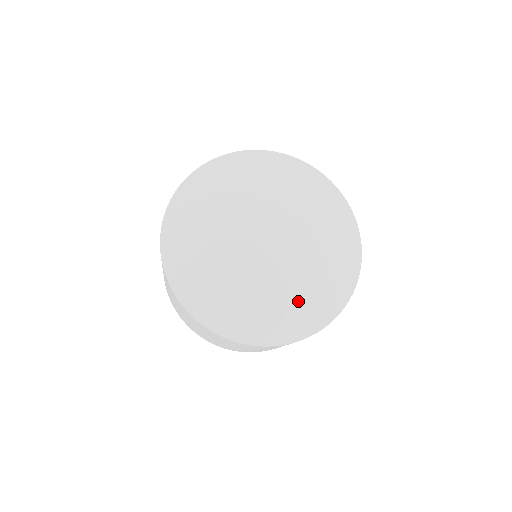
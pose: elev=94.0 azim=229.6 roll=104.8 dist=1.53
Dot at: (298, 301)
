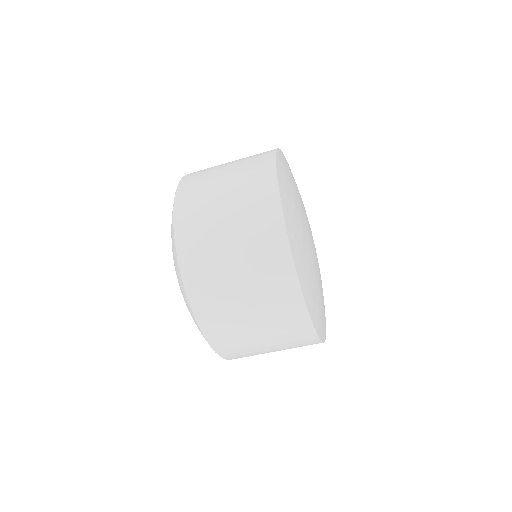
Dot at: (307, 268)
